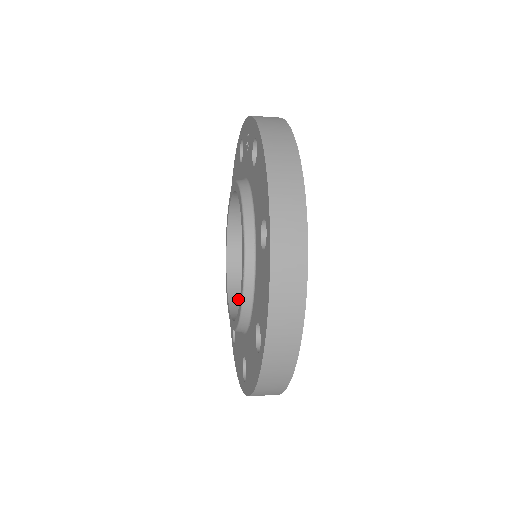
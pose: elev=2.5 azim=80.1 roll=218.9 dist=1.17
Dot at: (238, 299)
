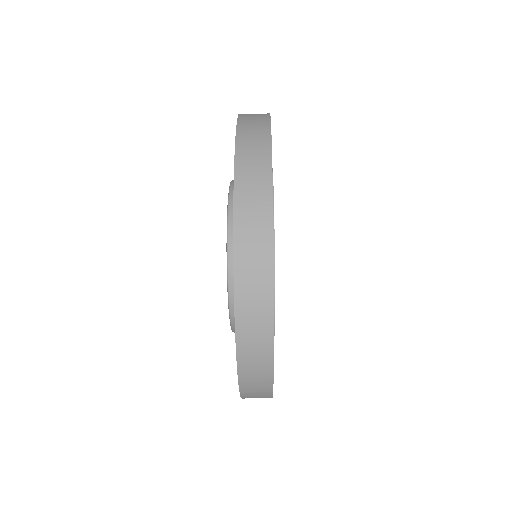
Dot at: occluded
